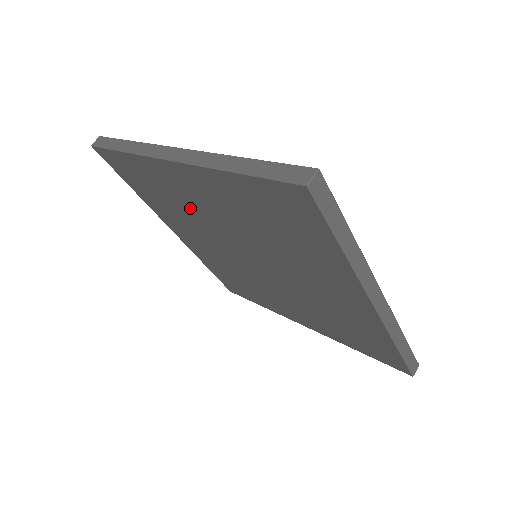
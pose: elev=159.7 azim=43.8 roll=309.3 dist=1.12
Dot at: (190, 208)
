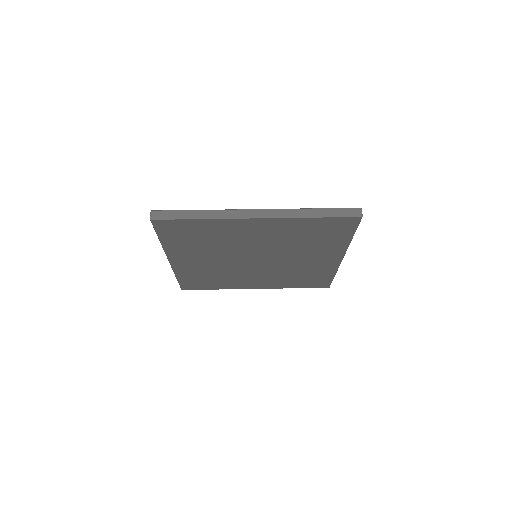
Dot at: (231, 241)
